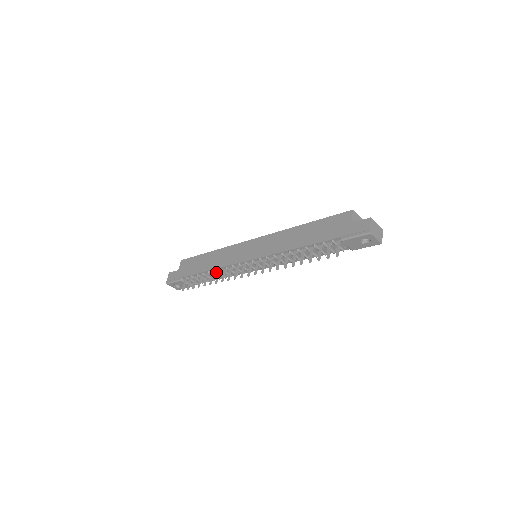
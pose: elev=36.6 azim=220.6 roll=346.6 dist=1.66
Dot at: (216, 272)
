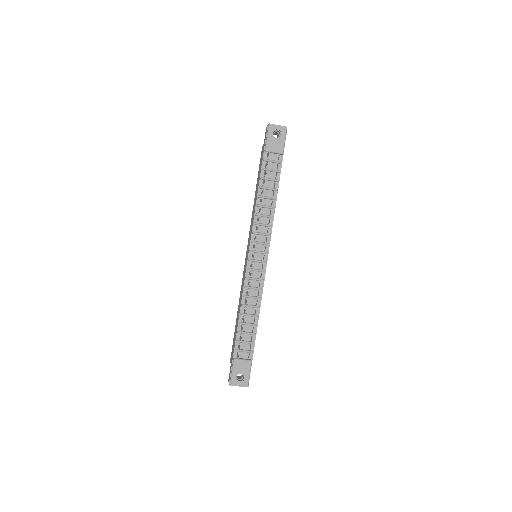
Dot at: (245, 305)
